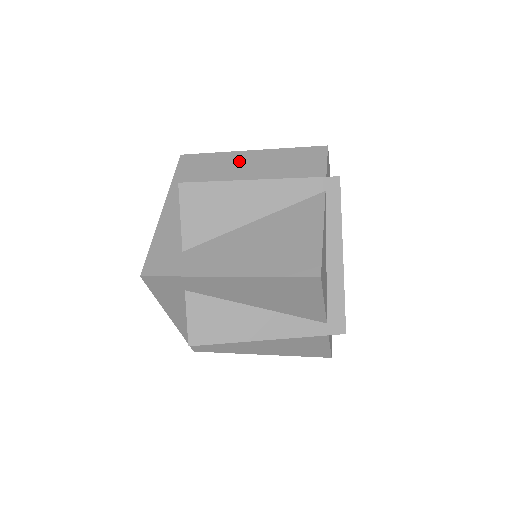
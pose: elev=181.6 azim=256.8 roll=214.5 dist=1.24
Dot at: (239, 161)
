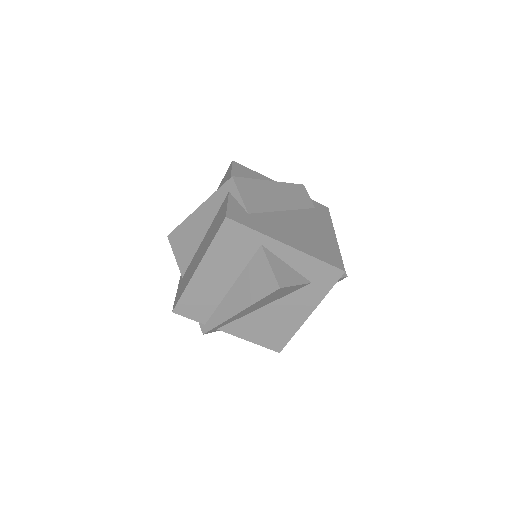
Dot at: occluded
